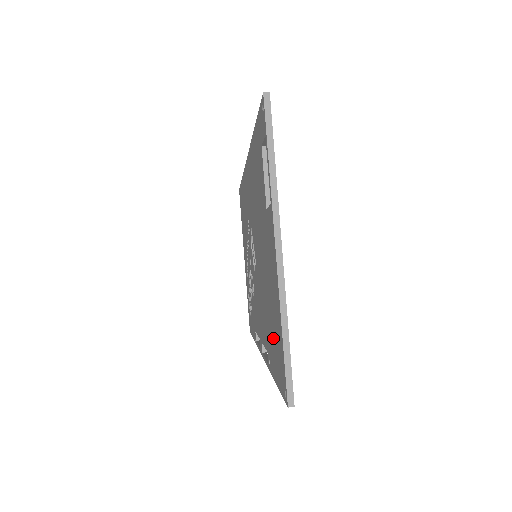
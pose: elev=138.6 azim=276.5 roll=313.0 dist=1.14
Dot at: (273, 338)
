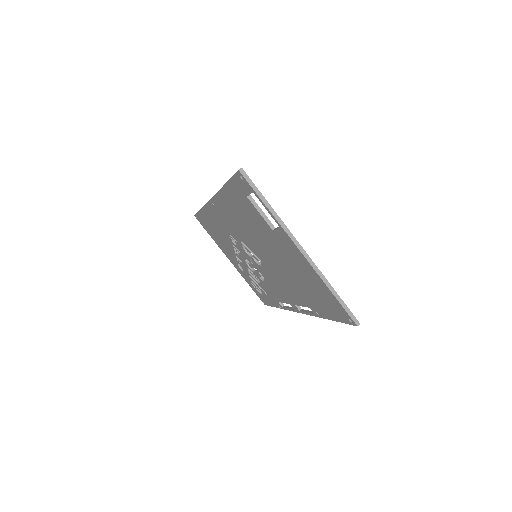
Dot at: (317, 298)
